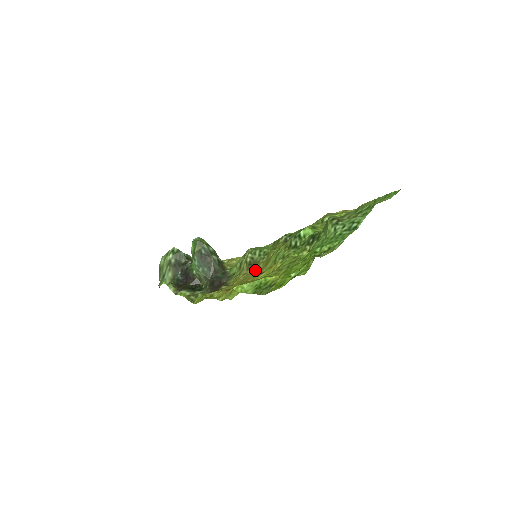
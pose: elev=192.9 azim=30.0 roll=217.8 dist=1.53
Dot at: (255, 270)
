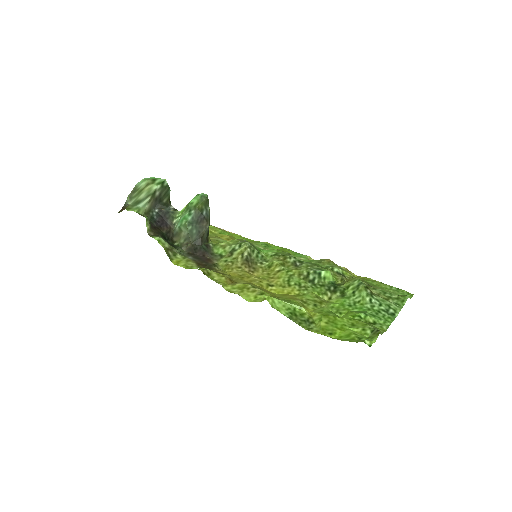
Dot at: (253, 271)
